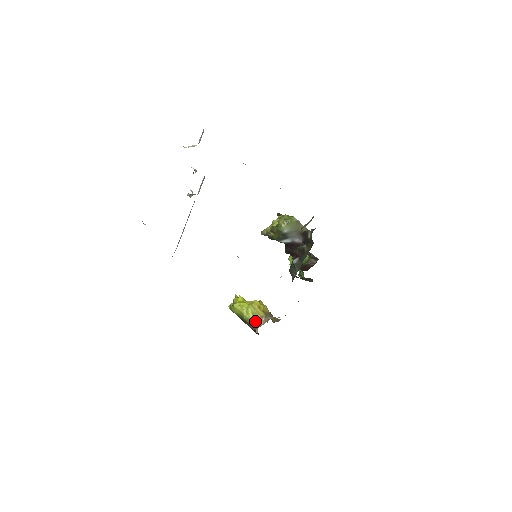
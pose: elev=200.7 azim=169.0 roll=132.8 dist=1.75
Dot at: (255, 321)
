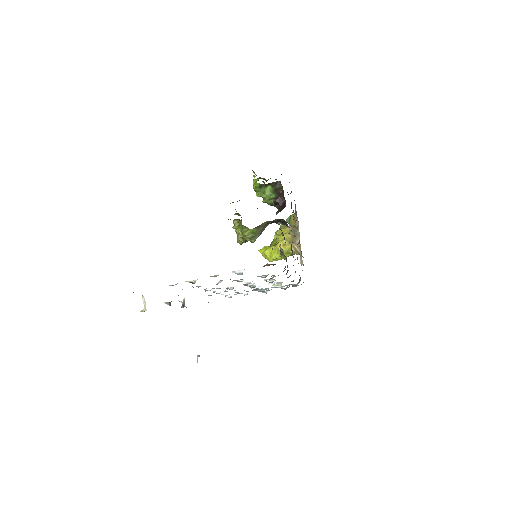
Dot at: (293, 254)
